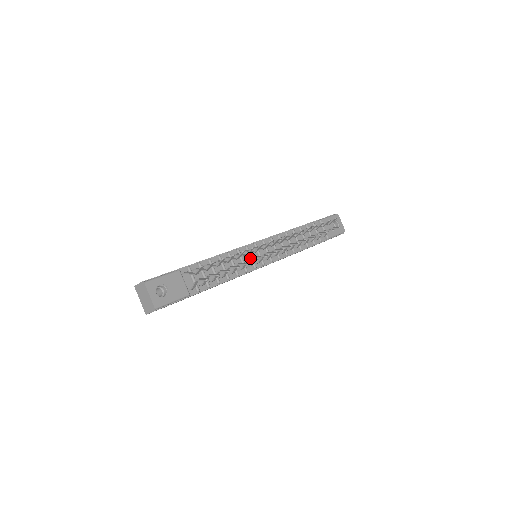
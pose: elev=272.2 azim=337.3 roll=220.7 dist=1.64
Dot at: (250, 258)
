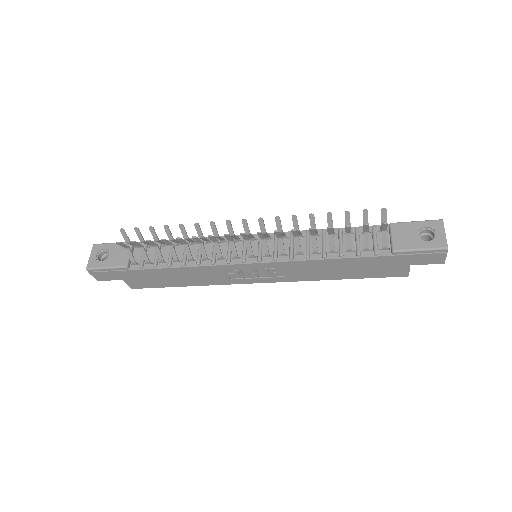
Dot at: (227, 250)
